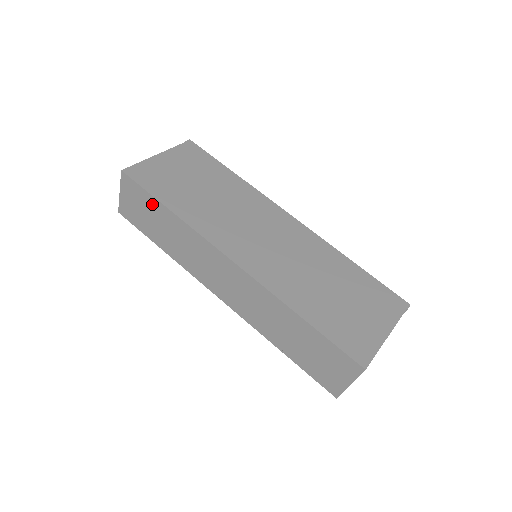
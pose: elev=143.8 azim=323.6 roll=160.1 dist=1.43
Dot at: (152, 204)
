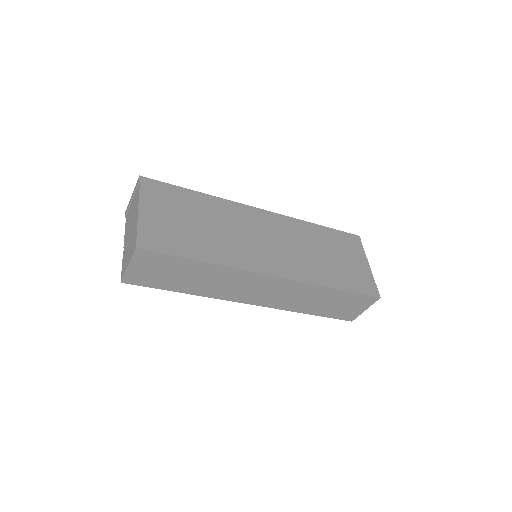
Dot at: (179, 263)
